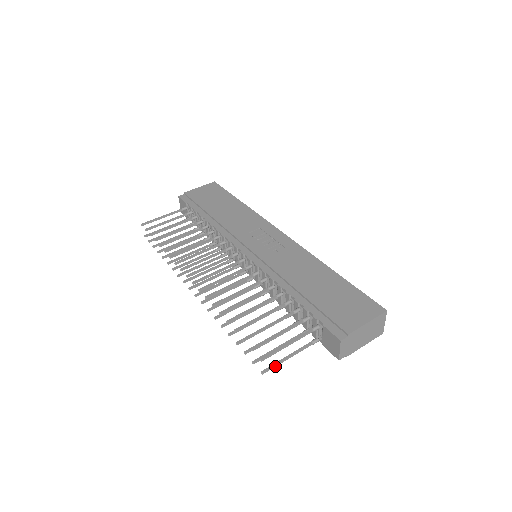
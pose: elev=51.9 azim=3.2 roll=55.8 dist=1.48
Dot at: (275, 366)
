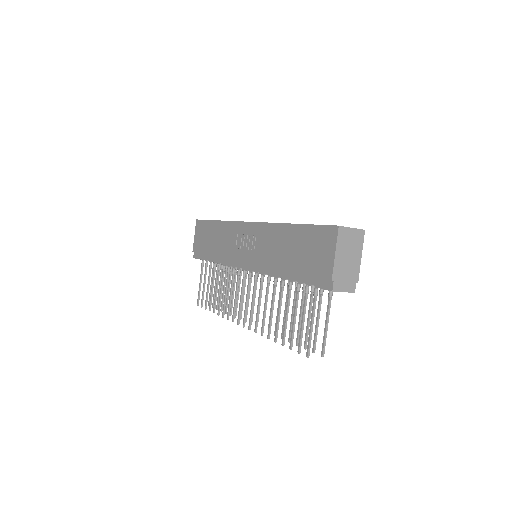
Dot at: (325, 342)
